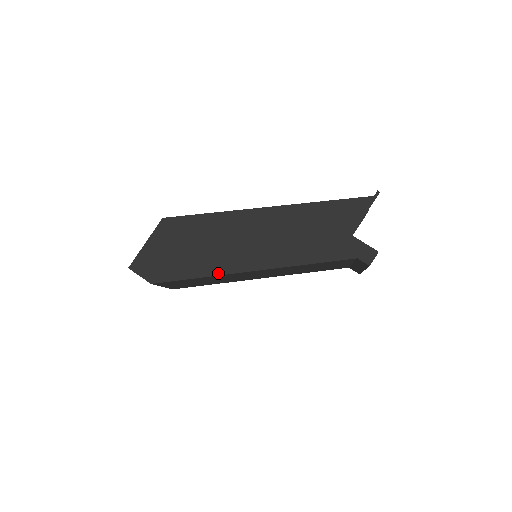
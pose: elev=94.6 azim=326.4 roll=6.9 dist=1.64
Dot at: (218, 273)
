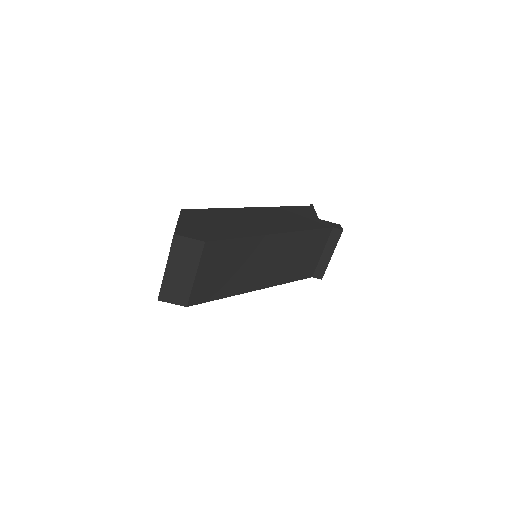
Dot at: (255, 235)
